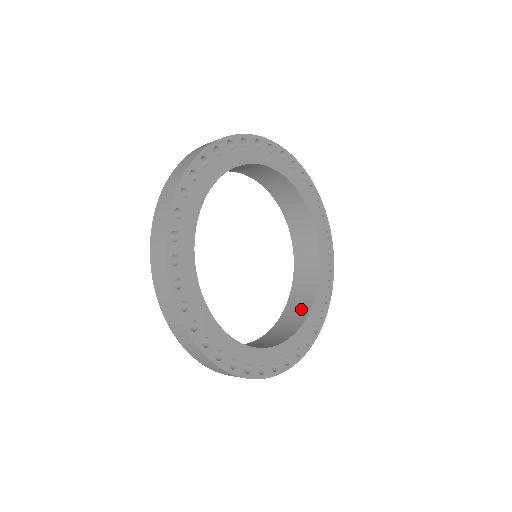
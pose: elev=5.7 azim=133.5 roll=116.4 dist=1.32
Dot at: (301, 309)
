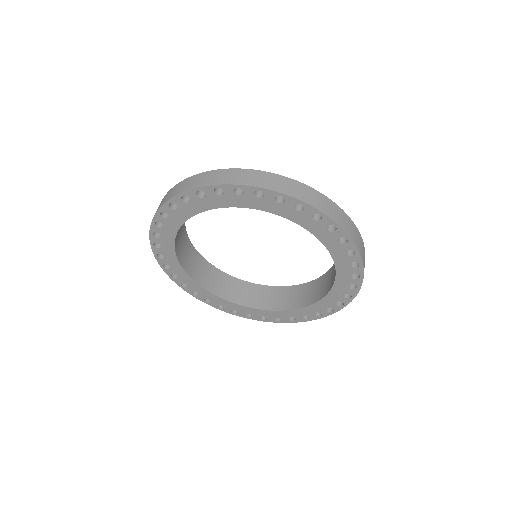
Dot at: (334, 276)
